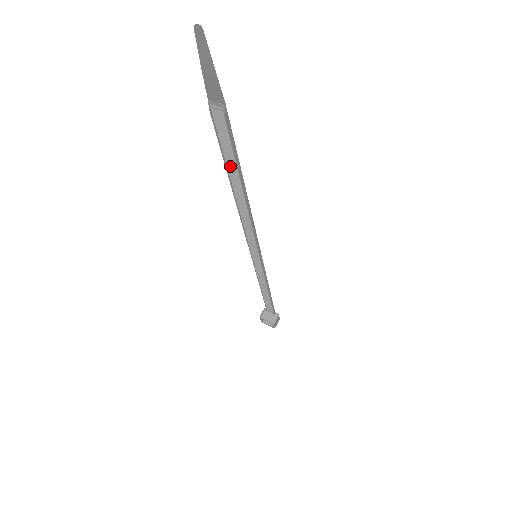
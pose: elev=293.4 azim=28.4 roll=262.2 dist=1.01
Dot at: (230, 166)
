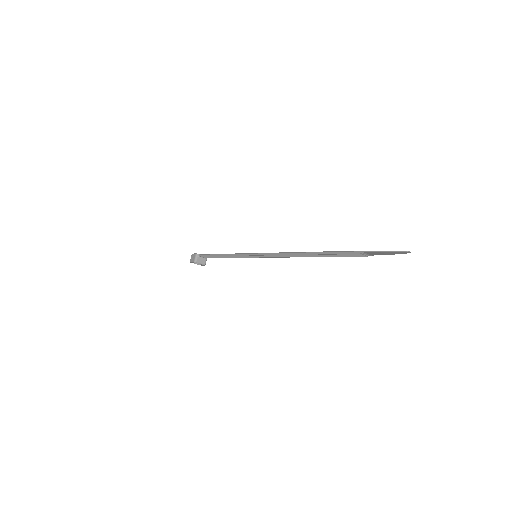
Dot at: (325, 255)
